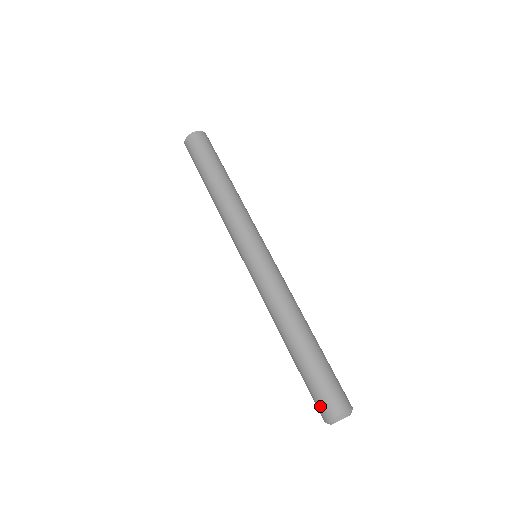
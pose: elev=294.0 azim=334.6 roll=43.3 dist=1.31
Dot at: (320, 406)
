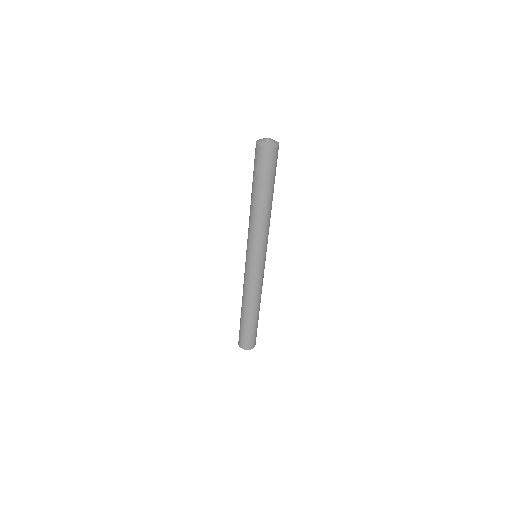
Dot at: (243, 343)
